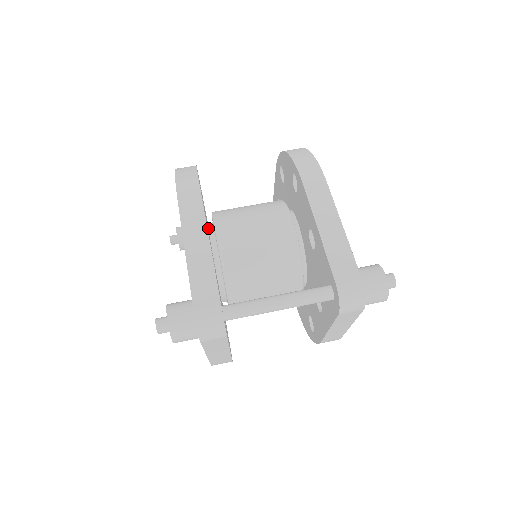
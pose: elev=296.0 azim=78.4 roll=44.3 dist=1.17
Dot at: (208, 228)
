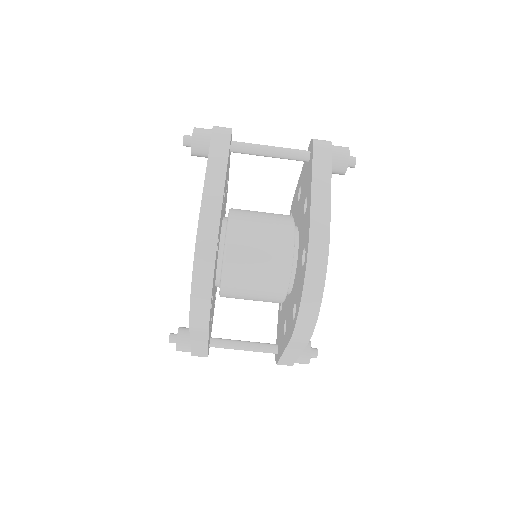
Dot at: (216, 271)
